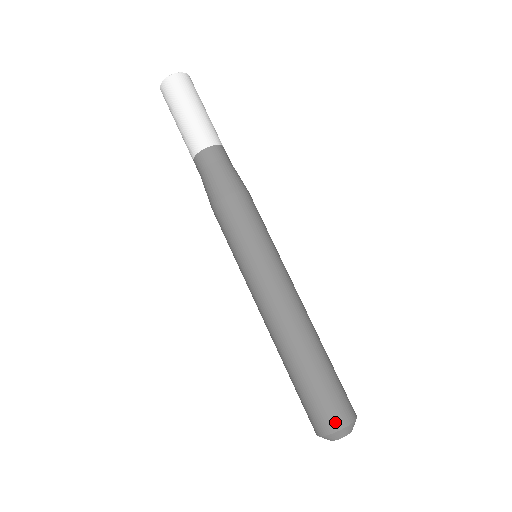
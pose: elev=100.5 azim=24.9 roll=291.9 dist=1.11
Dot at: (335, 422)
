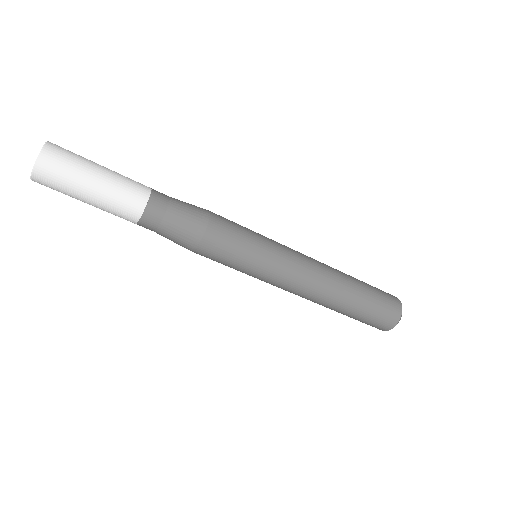
Dot at: (391, 323)
